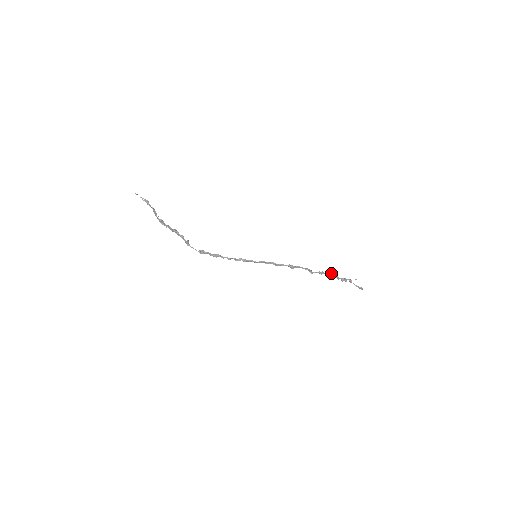
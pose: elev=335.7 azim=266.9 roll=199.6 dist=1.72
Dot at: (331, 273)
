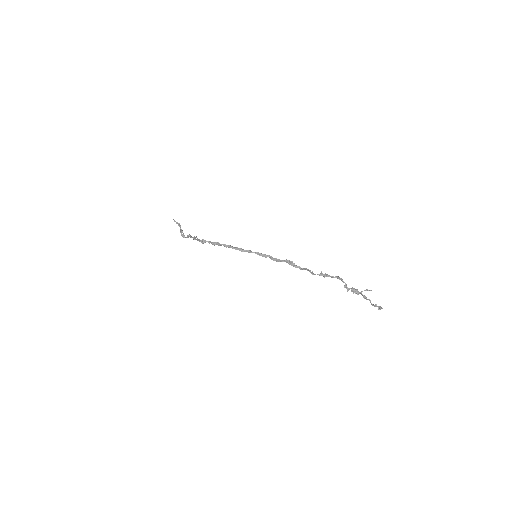
Dot at: (336, 276)
